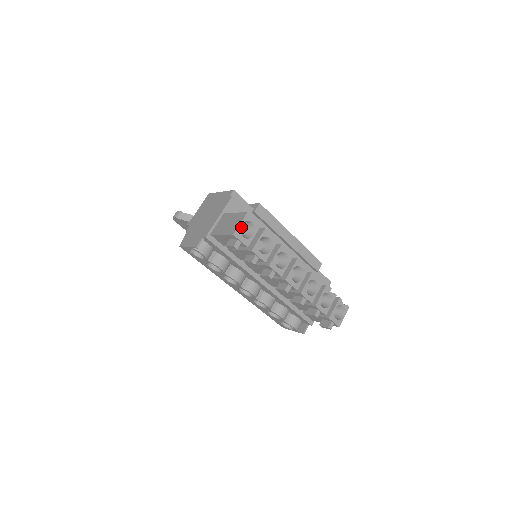
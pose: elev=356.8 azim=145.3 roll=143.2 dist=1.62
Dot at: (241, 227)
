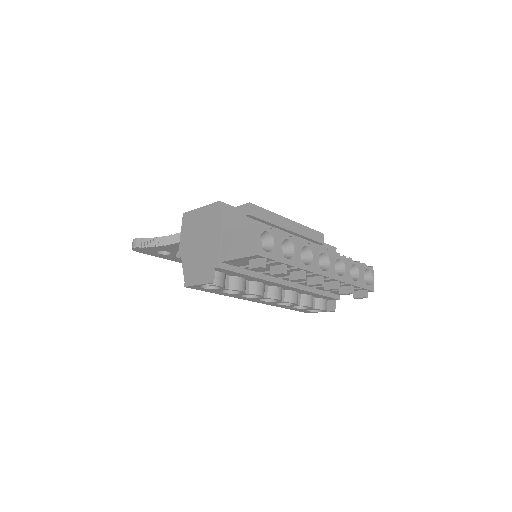
Dot at: occluded
